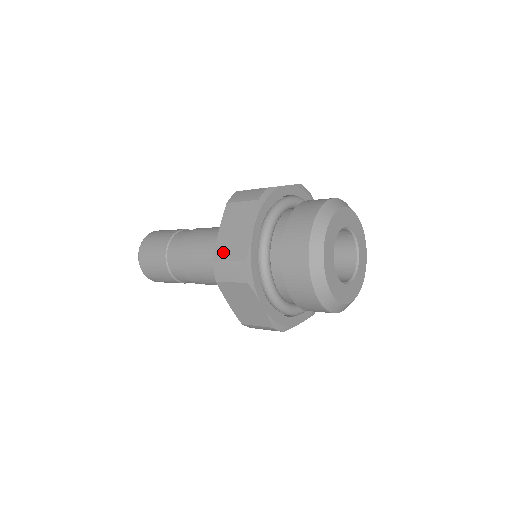
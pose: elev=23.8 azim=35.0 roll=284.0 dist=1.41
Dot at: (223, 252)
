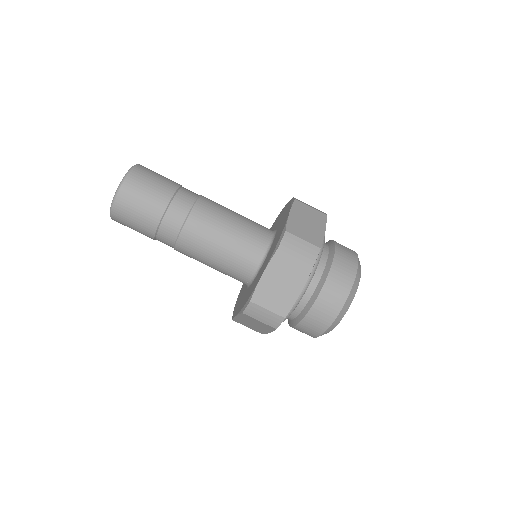
Dot at: (297, 230)
